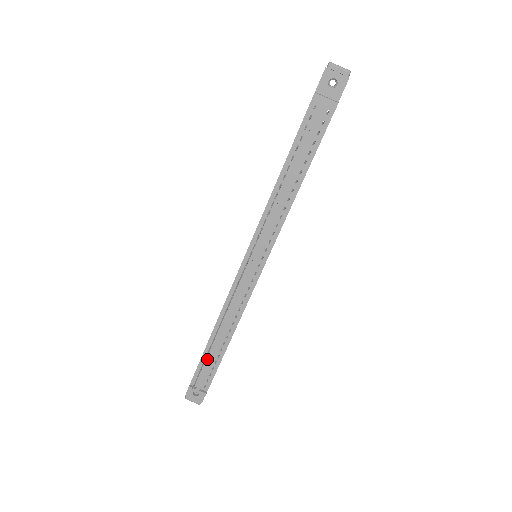
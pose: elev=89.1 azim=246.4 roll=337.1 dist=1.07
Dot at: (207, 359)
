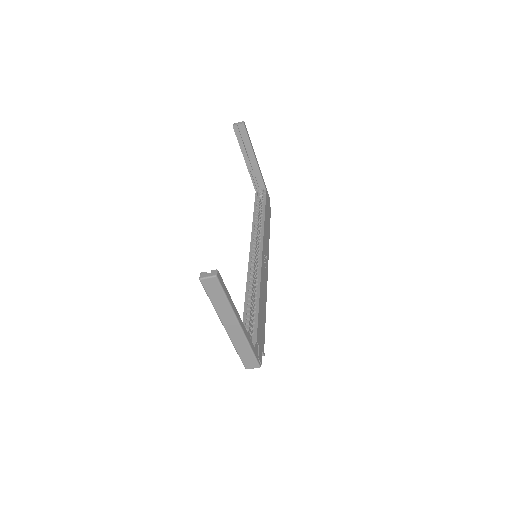
Dot at: occluded
